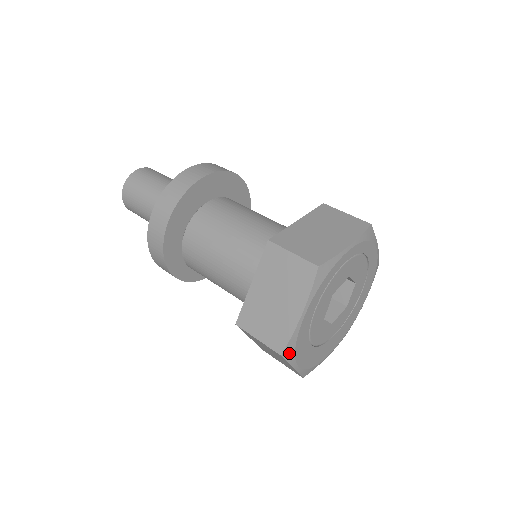
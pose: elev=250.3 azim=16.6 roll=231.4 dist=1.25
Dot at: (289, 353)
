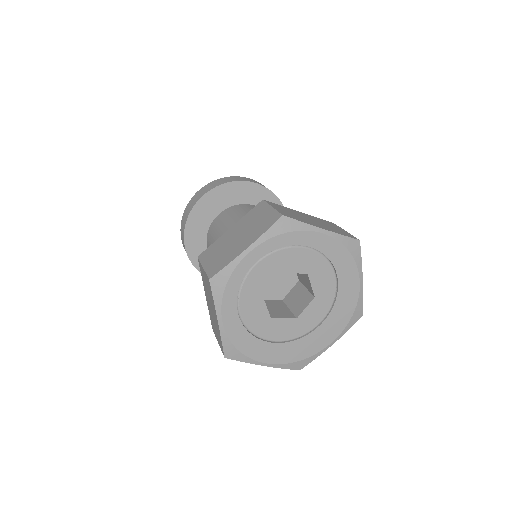
Dot at: (234, 355)
